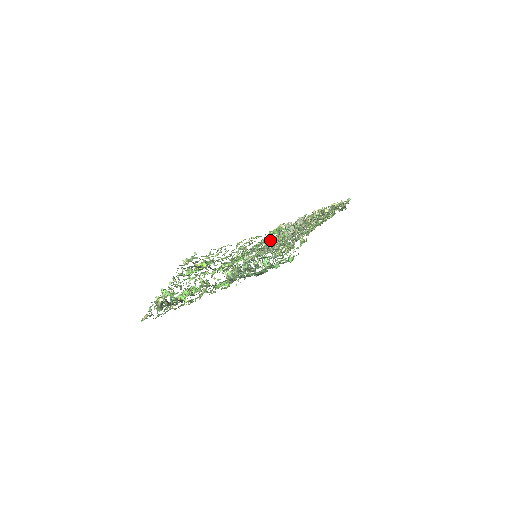
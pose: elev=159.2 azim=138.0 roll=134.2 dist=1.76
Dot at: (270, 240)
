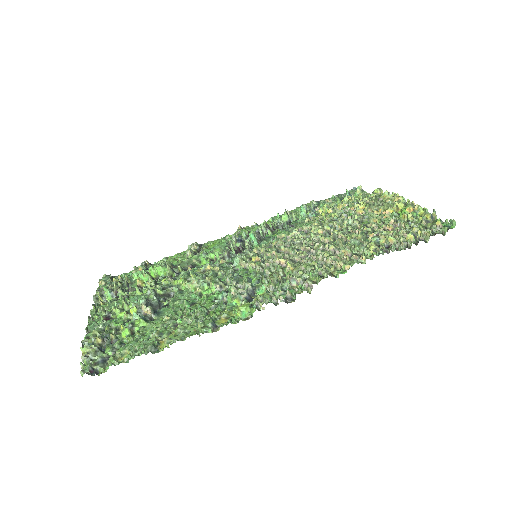
Dot at: (256, 287)
